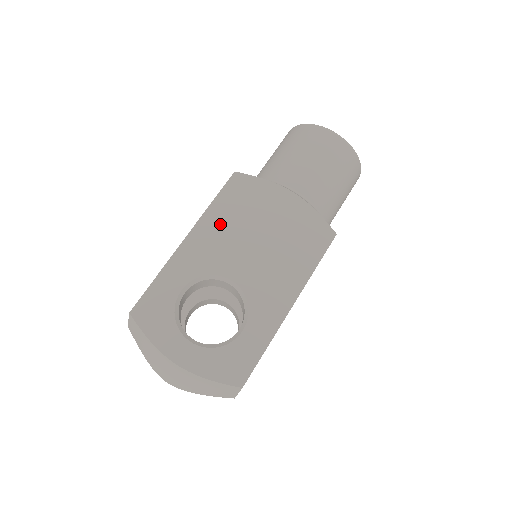
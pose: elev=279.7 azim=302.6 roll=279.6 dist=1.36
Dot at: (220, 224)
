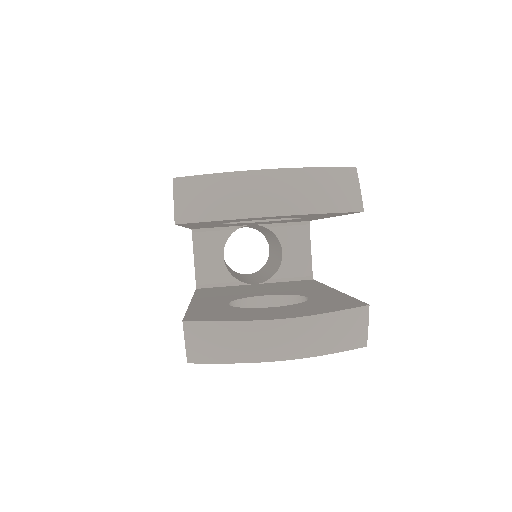
Dot at: occluded
